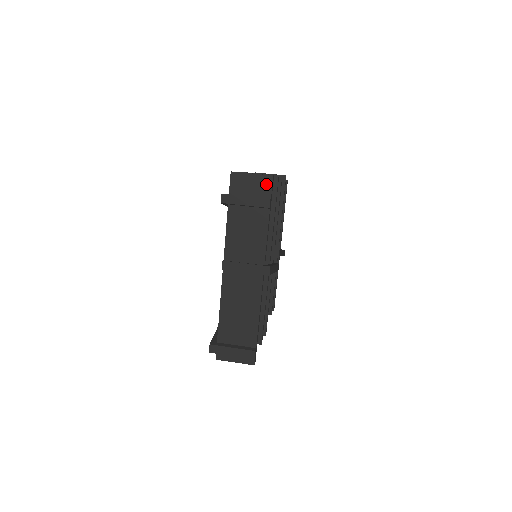
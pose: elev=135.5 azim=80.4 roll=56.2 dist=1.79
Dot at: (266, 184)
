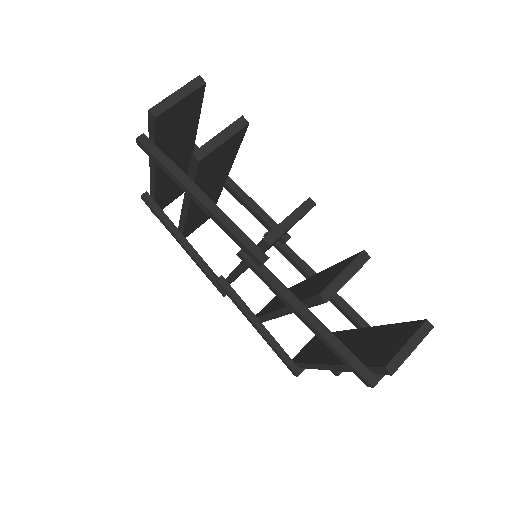
Dot at: occluded
